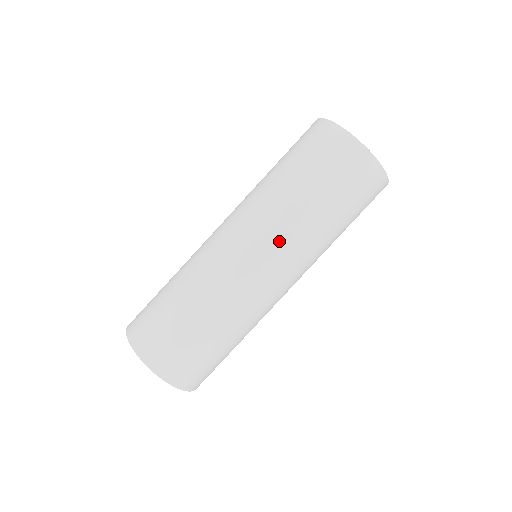
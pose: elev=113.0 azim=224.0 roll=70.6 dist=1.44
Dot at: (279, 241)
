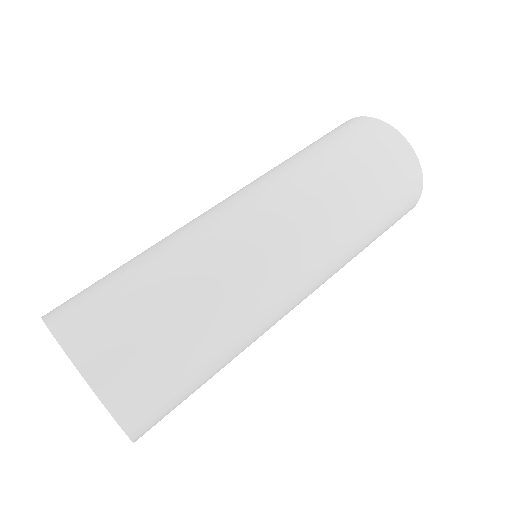
Dot at: (328, 272)
